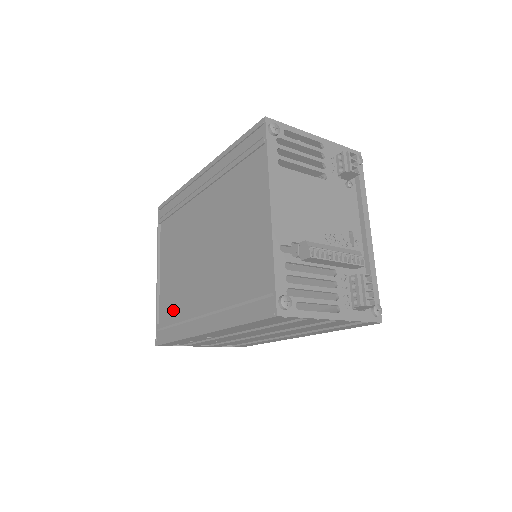
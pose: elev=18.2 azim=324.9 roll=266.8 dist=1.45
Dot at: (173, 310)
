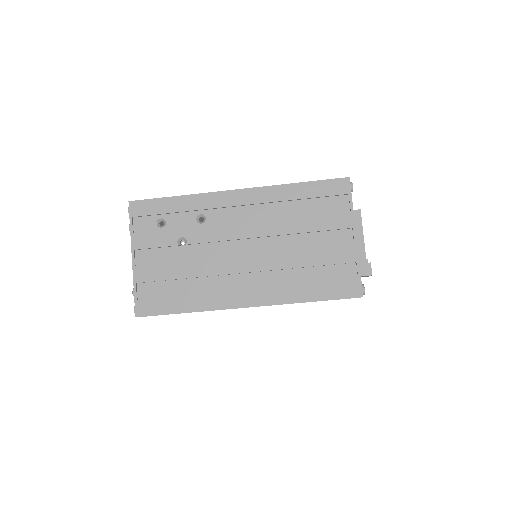
Dot at: occluded
